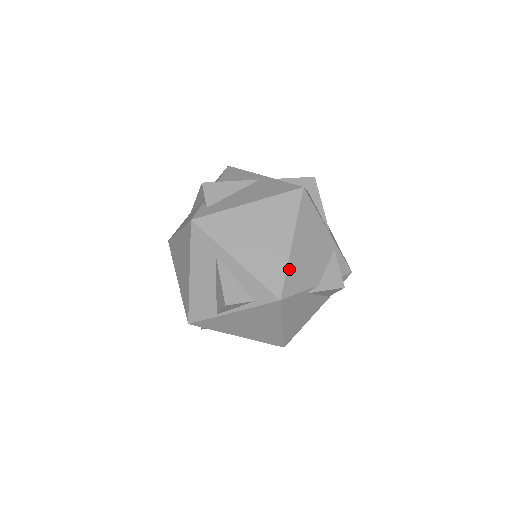
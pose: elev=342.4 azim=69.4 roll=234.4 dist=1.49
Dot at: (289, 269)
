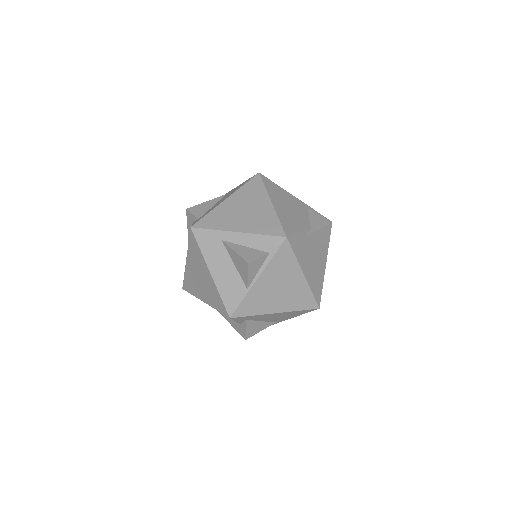
Dot at: (280, 218)
